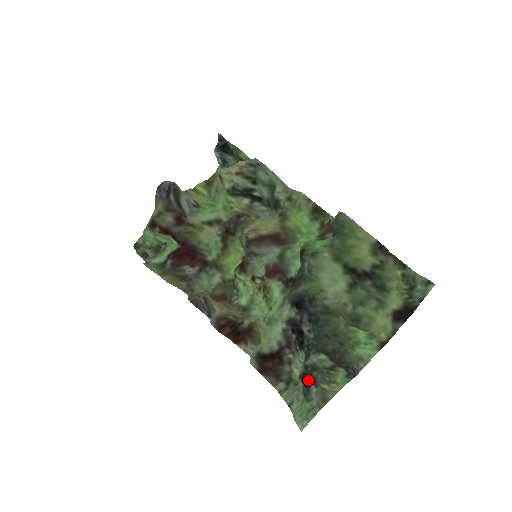
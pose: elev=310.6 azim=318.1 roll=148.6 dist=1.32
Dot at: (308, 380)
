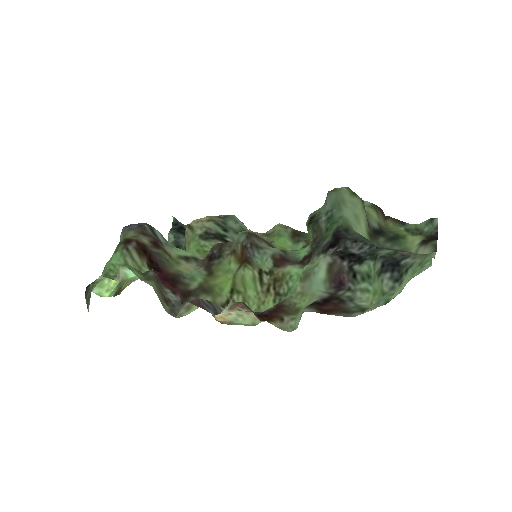
Dot at: (393, 262)
